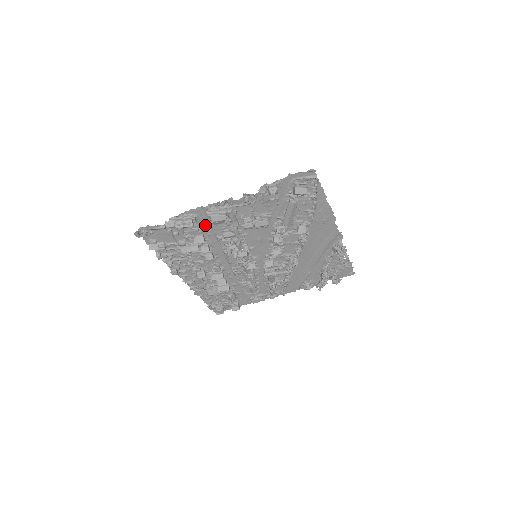
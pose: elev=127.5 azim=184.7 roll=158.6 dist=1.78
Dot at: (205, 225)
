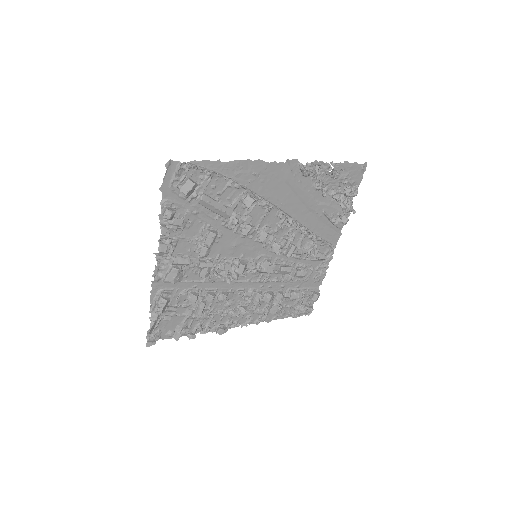
Dot at: (180, 286)
